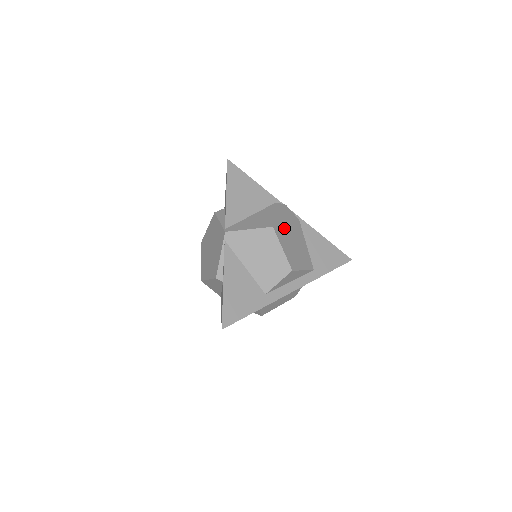
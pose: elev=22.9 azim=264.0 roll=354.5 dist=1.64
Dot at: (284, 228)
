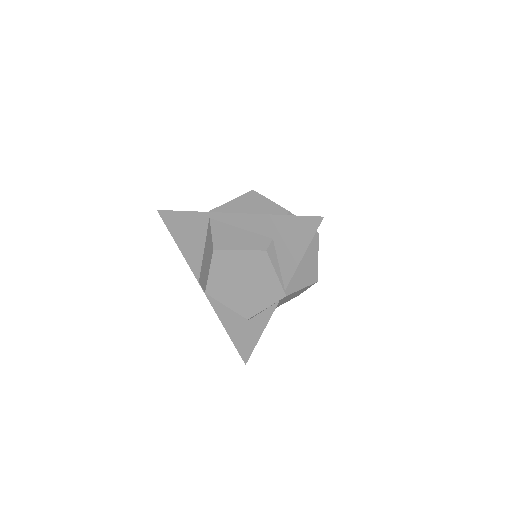
Dot at: occluded
